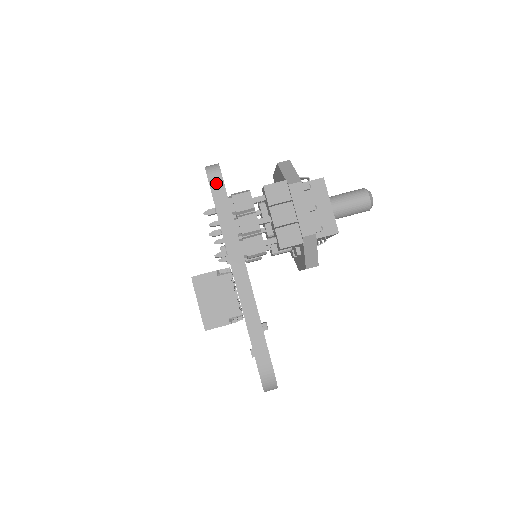
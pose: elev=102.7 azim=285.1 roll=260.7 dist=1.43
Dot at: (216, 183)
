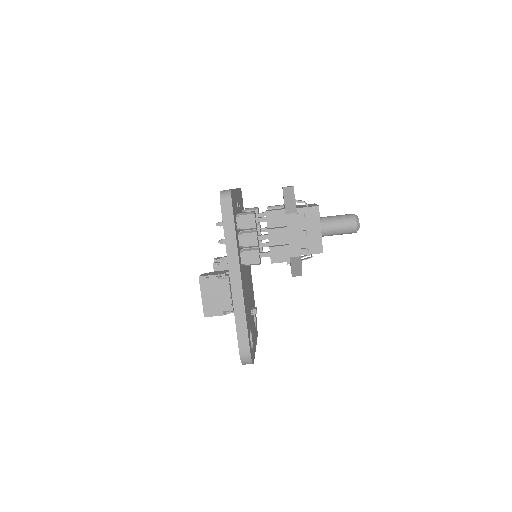
Dot at: (226, 208)
